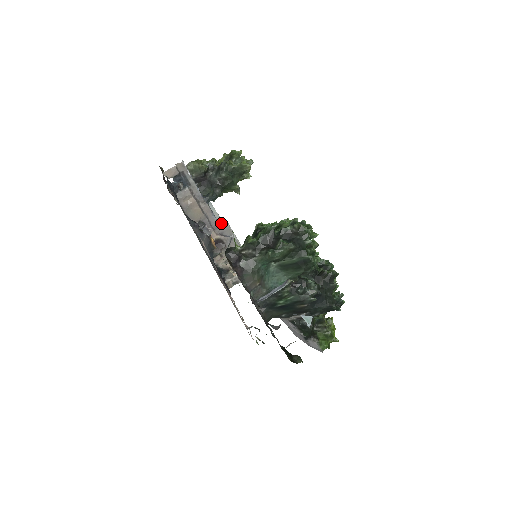
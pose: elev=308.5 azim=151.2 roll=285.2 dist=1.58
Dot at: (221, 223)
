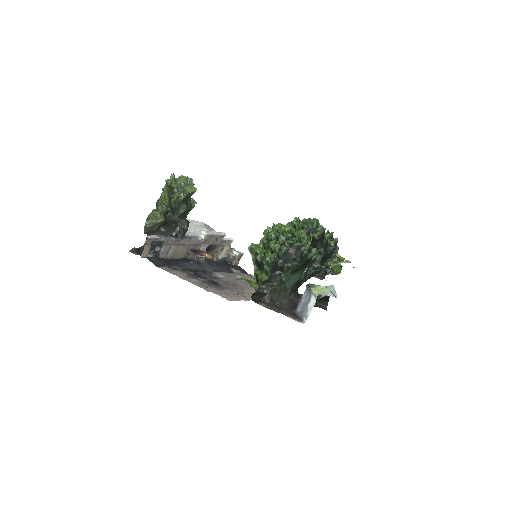
Dot at: (196, 229)
